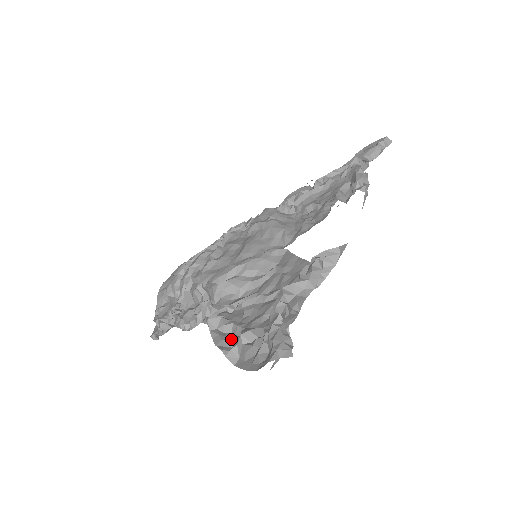
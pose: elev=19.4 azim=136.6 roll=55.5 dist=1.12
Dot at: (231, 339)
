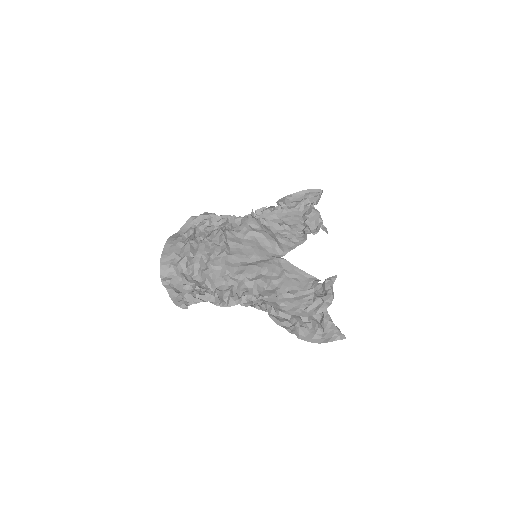
Dot at: (287, 322)
